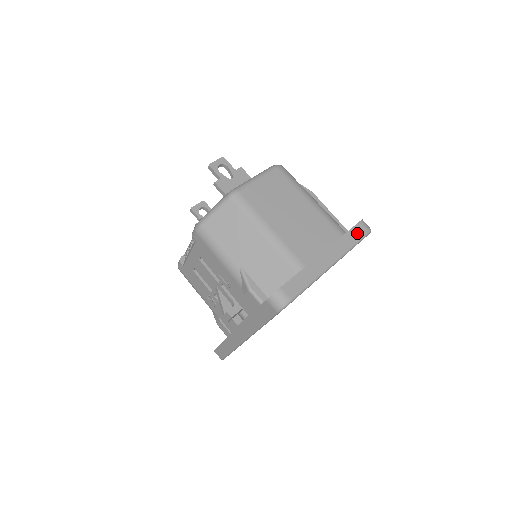
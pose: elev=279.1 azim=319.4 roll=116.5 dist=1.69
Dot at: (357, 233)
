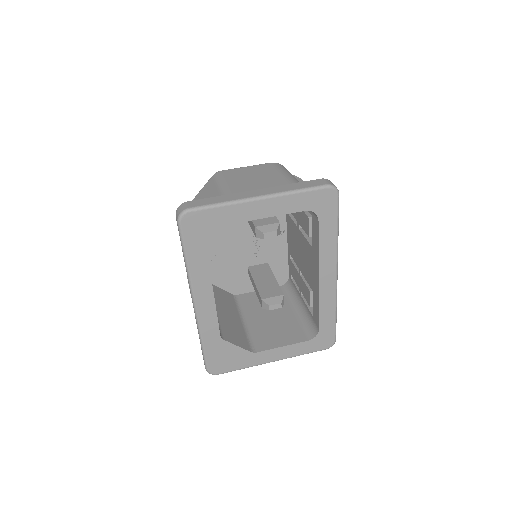
Dot at: (310, 184)
